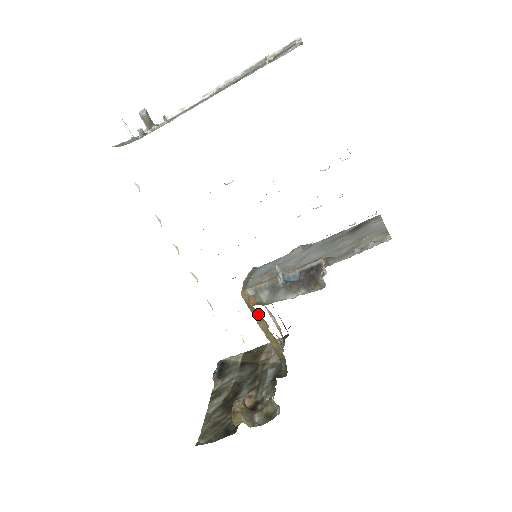
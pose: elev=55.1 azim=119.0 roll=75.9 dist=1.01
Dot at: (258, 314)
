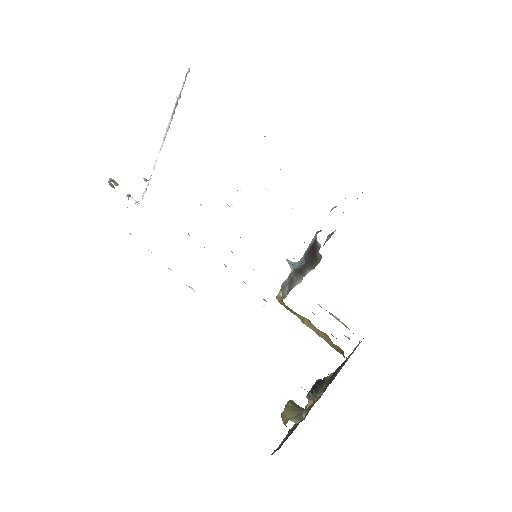
Dot at: (296, 313)
